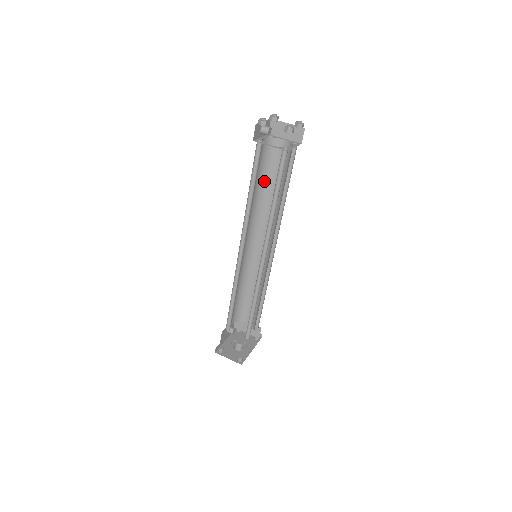
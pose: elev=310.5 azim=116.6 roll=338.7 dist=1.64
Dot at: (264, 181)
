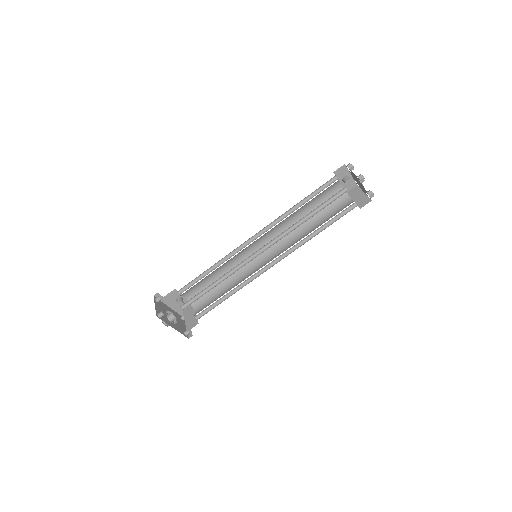
Dot at: (314, 216)
